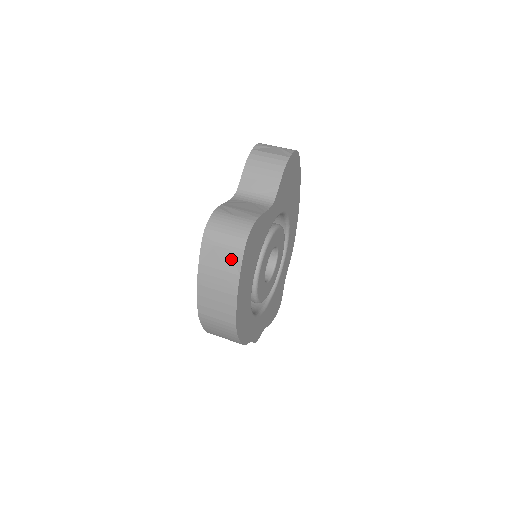
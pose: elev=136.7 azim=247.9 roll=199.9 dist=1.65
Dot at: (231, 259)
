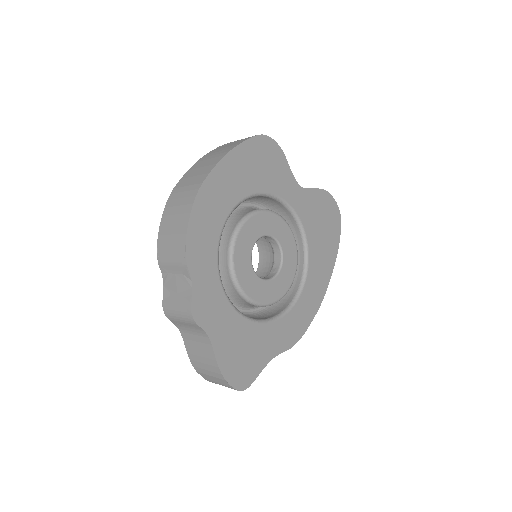
Dot at: (241, 141)
